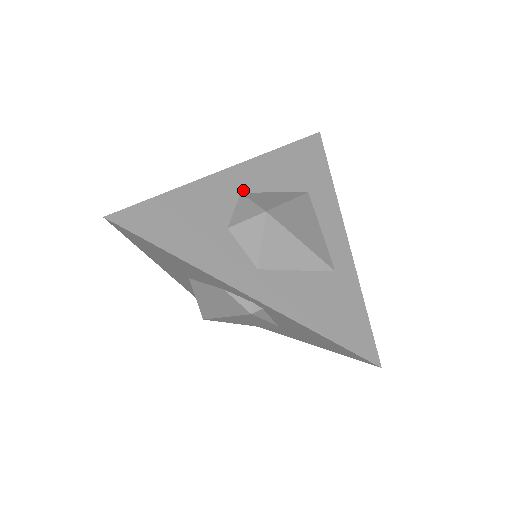
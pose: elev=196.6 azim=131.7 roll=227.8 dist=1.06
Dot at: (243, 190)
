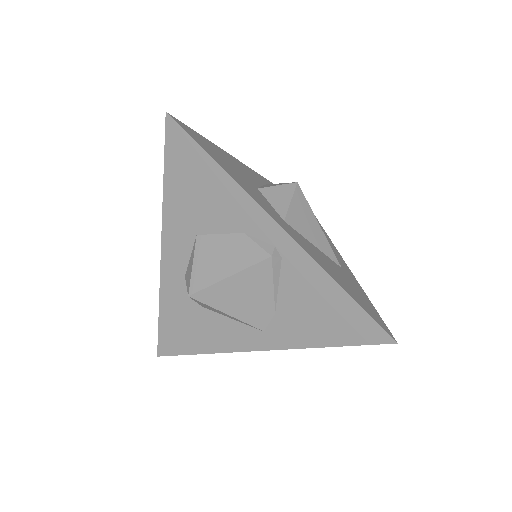
Dot at: occluded
